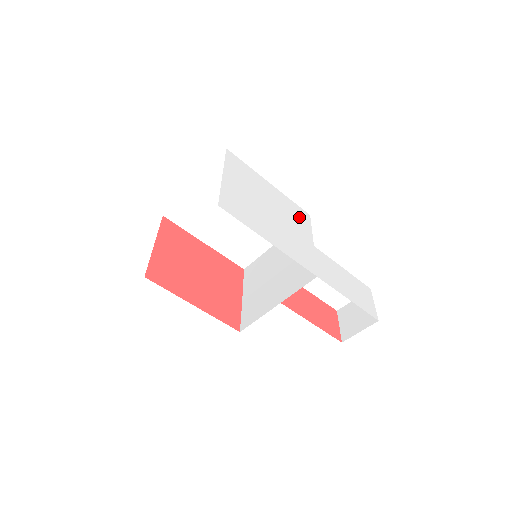
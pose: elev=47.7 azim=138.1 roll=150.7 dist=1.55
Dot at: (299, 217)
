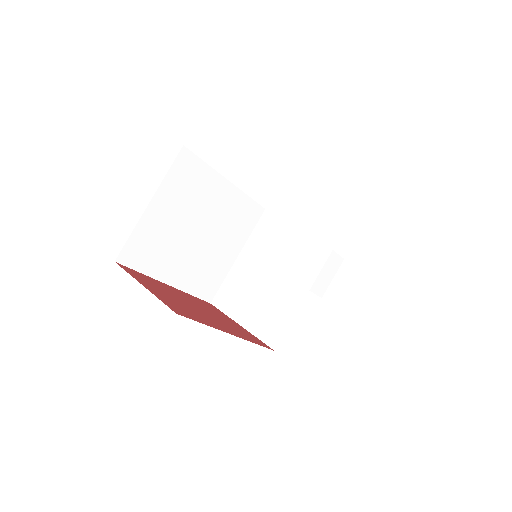
Dot at: occluded
